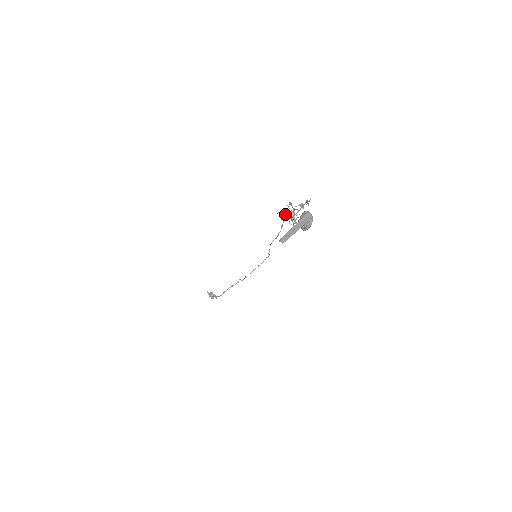
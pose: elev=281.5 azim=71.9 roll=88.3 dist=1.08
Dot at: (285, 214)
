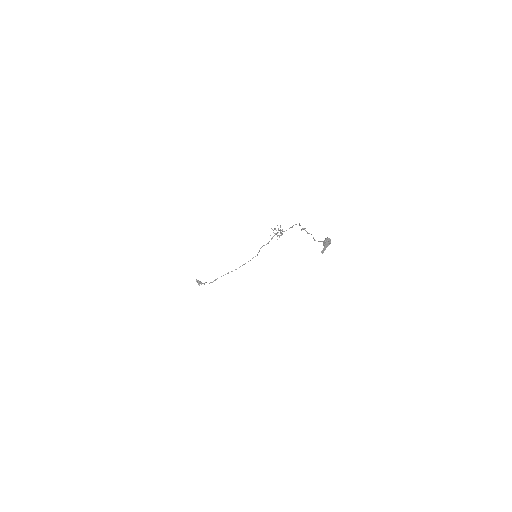
Dot at: (276, 230)
